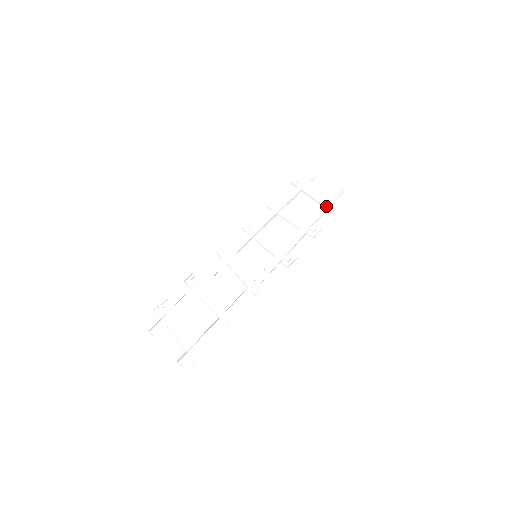
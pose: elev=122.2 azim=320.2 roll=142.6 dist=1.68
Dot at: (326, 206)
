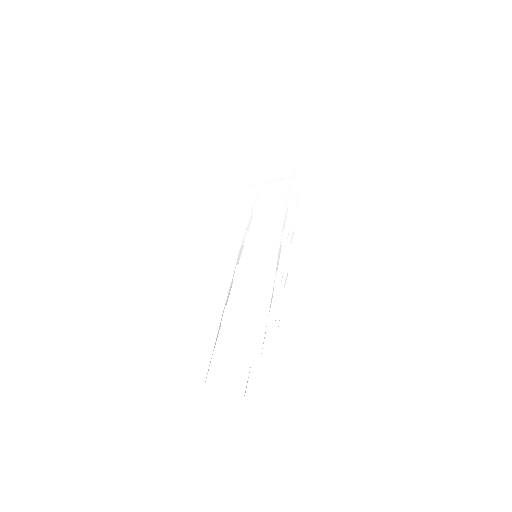
Dot at: (288, 176)
